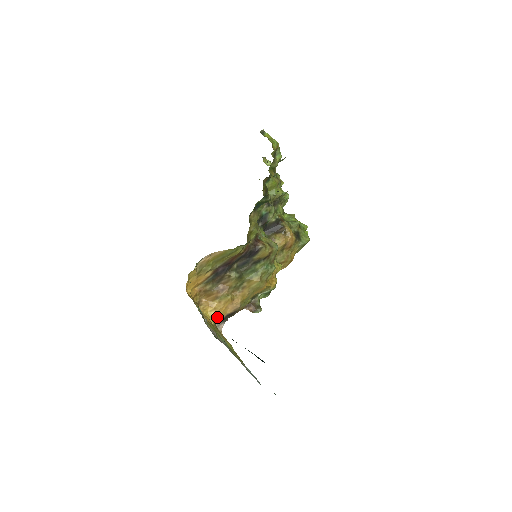
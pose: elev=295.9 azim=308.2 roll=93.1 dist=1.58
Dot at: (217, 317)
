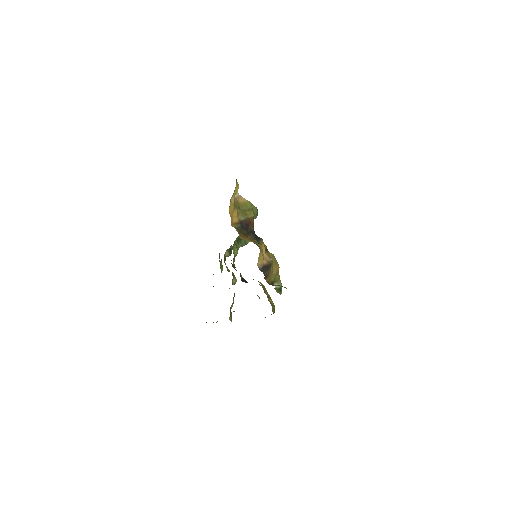
Dot at: (259, 254)
